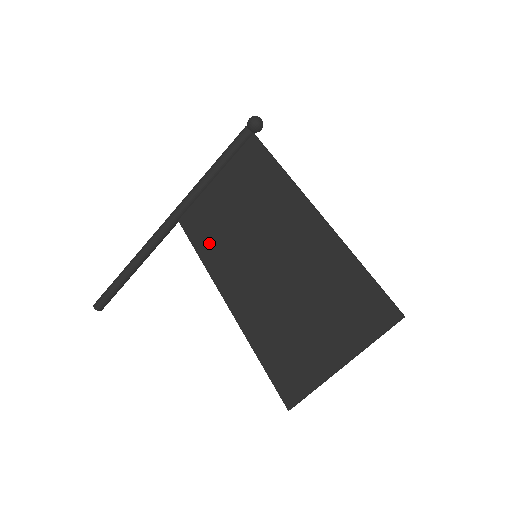
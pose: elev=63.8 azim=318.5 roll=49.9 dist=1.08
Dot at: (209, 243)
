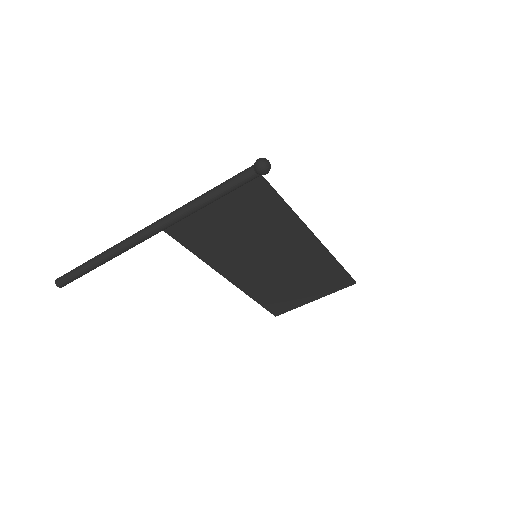
Dot at: (207, 248)
